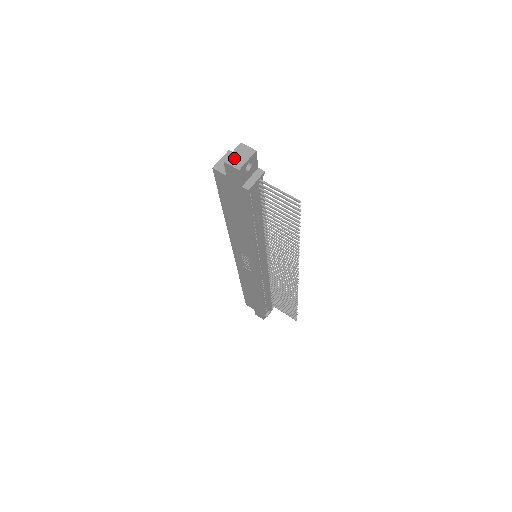
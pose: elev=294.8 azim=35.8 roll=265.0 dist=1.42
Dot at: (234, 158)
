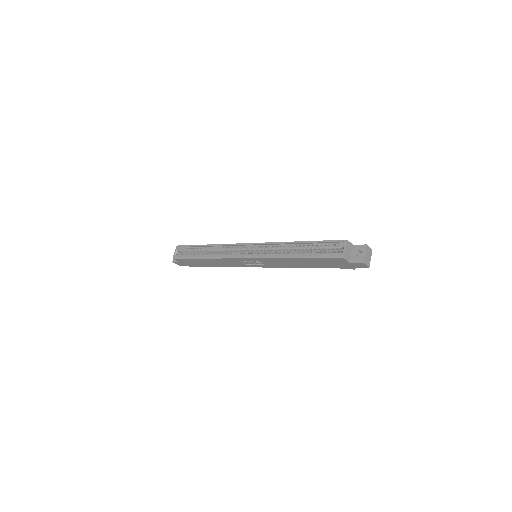
Dot at: (367, 259)
